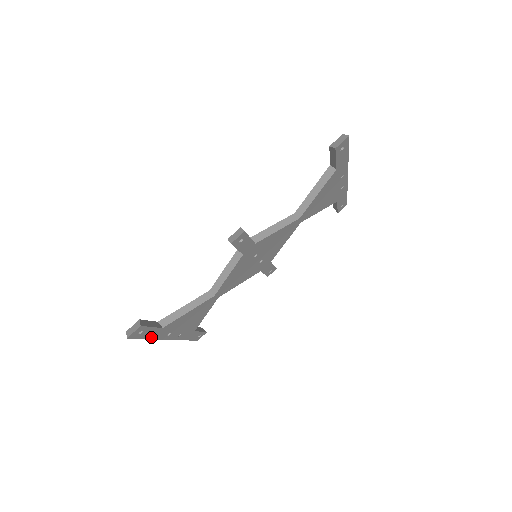
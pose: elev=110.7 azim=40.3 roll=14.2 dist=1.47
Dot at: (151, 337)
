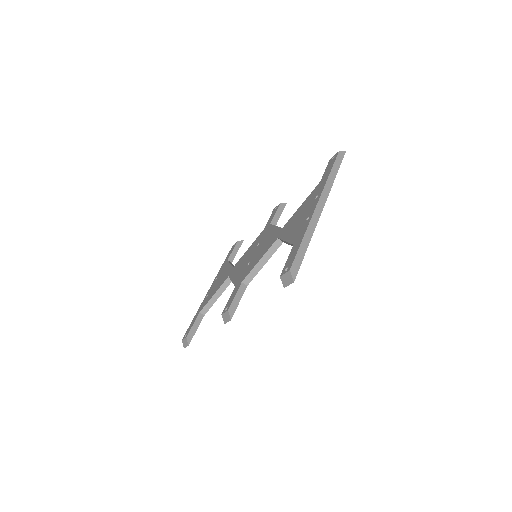
Dot at: occluded
